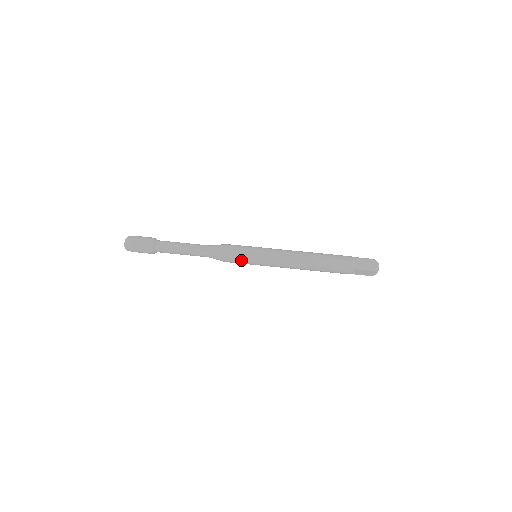
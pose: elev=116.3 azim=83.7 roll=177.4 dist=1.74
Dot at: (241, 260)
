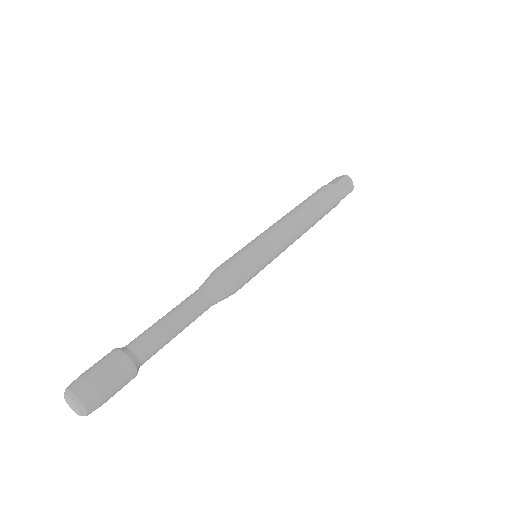
Dot at: (249, 261)
